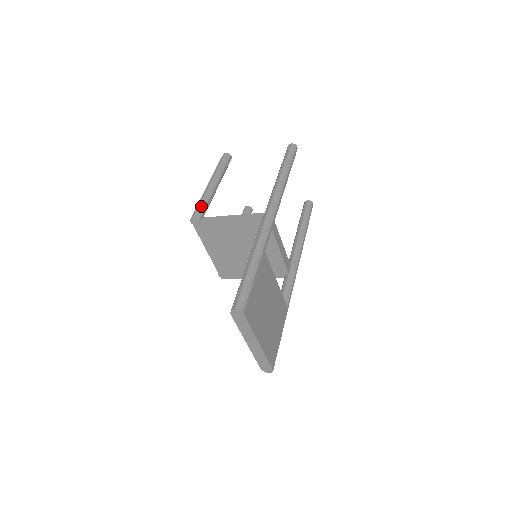
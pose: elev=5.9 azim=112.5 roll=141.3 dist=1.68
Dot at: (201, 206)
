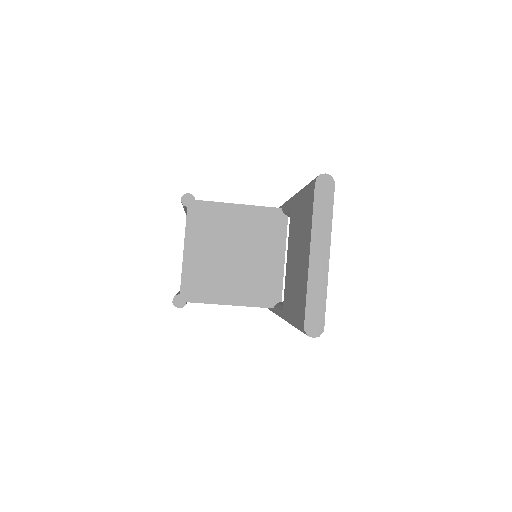
Dot at: occluded
